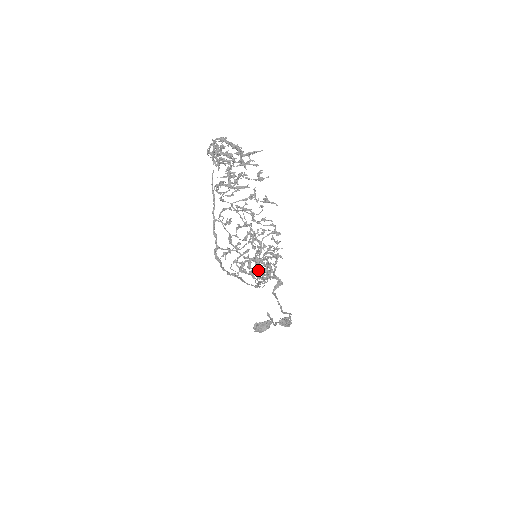
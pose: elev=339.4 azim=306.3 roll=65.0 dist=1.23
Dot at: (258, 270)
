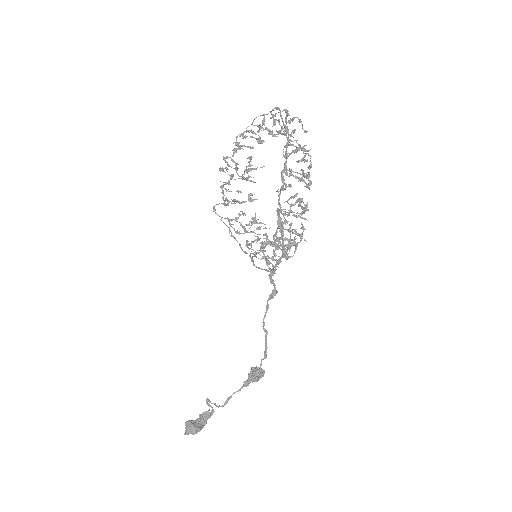
Dot at: (277, 247)
